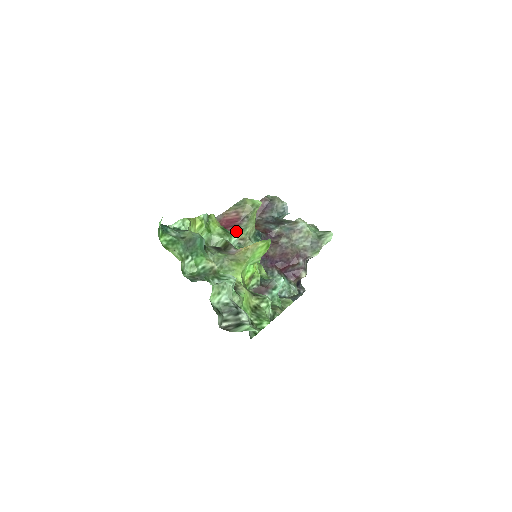
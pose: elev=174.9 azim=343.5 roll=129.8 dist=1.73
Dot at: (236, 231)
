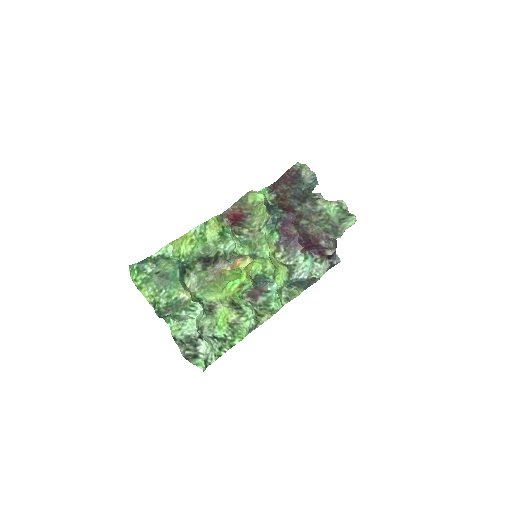
Dot at: (244, 225)
